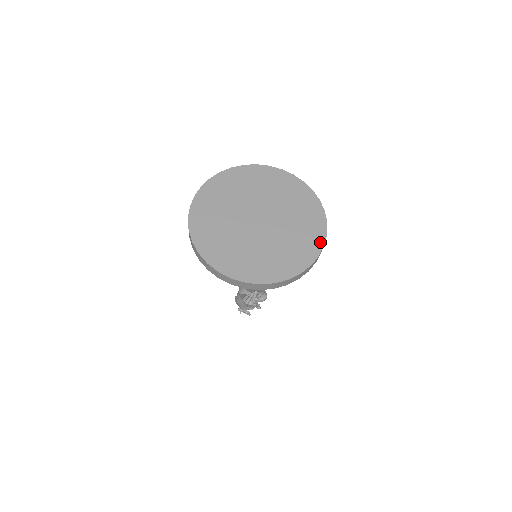
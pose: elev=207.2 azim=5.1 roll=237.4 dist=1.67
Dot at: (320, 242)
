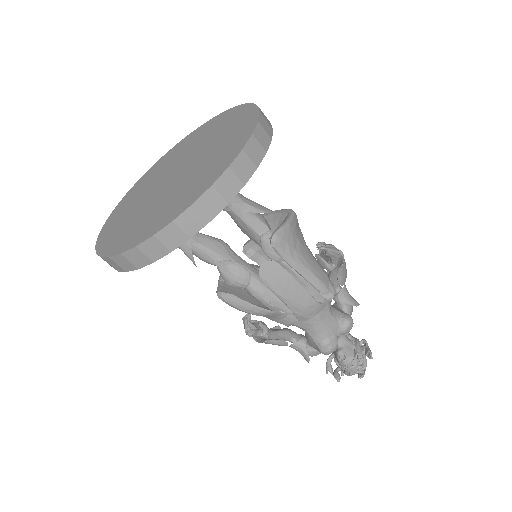
Dot at: (193, 199)
